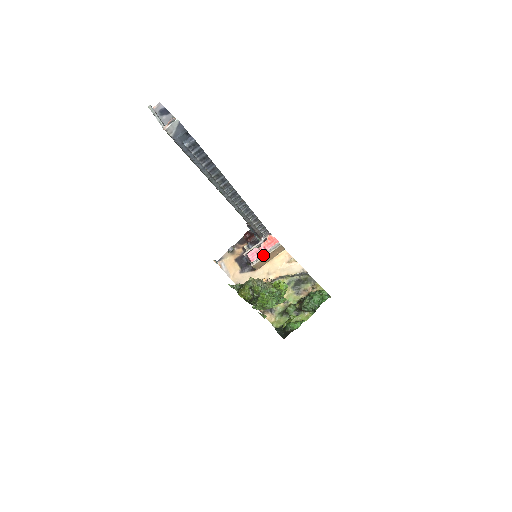
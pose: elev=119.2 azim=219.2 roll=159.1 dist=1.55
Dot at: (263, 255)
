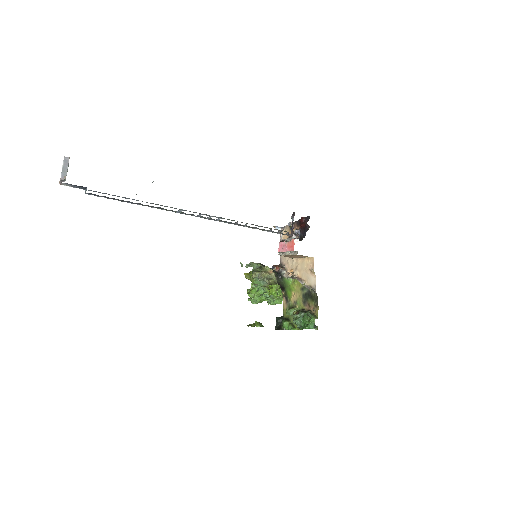
Dot at: (287, 252)
